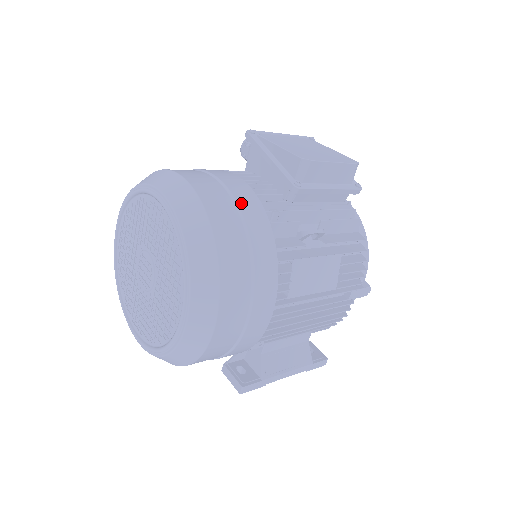
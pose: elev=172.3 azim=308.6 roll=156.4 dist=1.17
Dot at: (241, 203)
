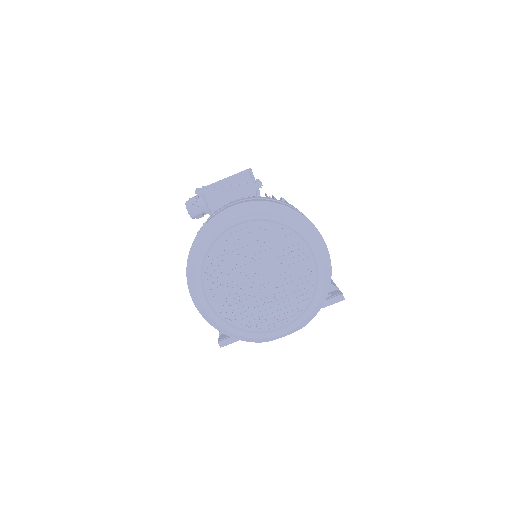
Dot at: (262, 198)
